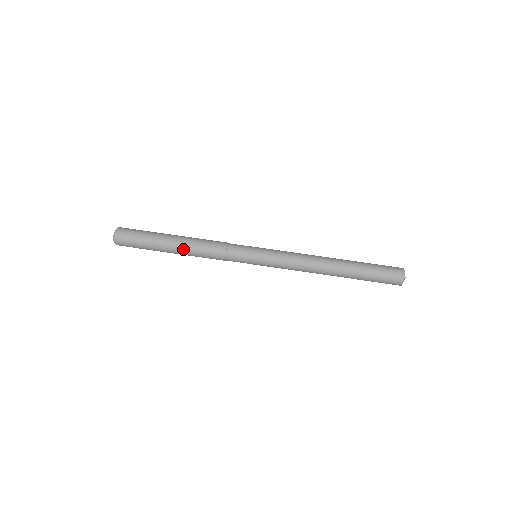
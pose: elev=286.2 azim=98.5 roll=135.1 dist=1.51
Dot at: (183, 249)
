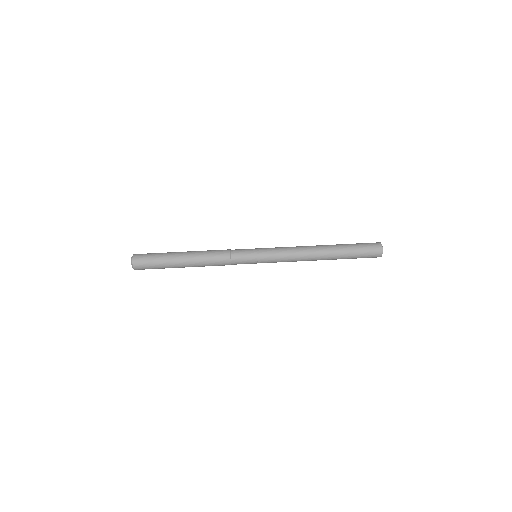
Dot at: (194, 266)
